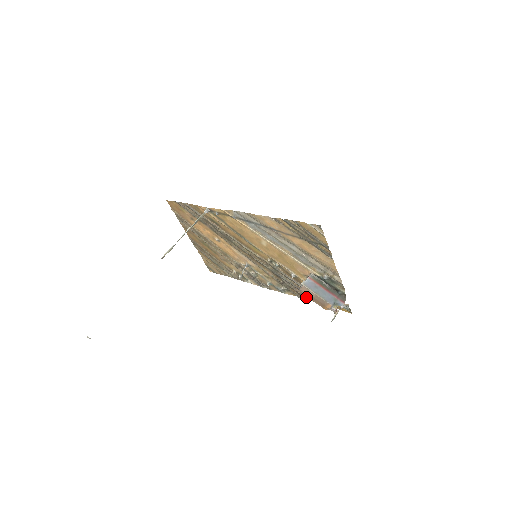
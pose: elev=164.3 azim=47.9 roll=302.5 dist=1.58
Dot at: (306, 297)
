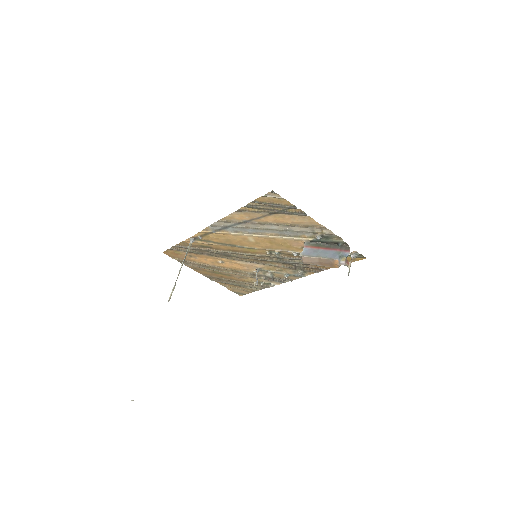
Dot at: (322, 268)
